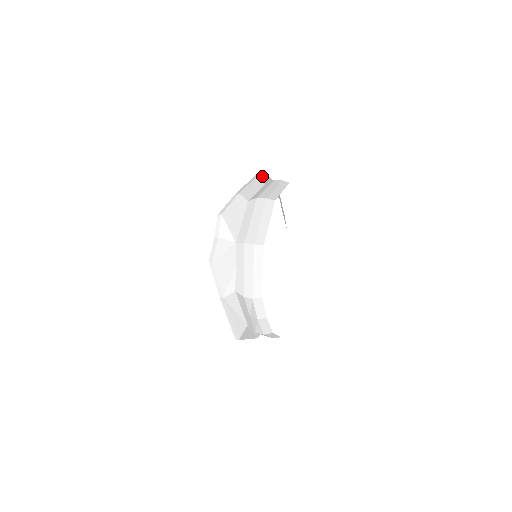
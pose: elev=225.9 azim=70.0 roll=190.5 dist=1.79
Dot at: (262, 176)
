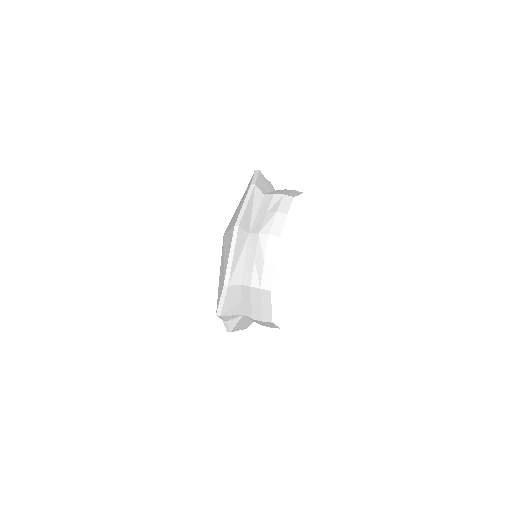
Dot at: occluded
